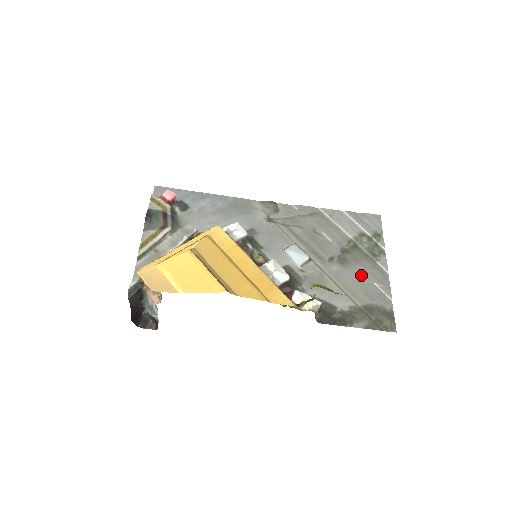
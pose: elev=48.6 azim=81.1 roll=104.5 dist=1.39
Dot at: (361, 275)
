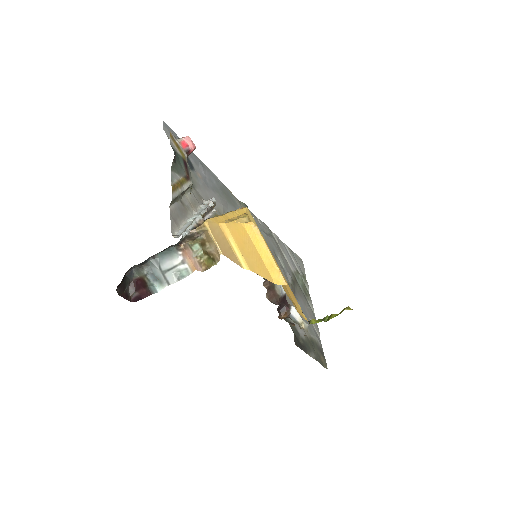
Dot at: (304, 309)
